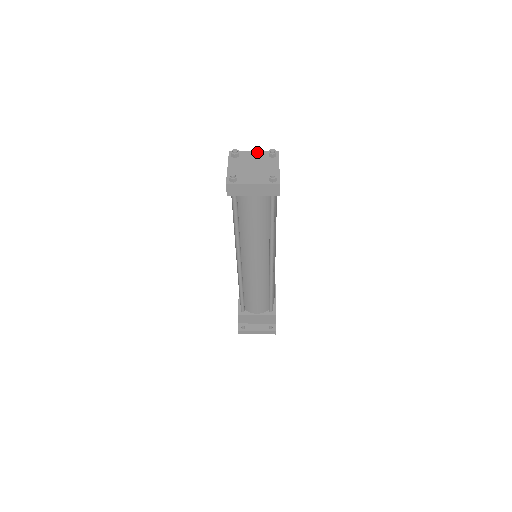
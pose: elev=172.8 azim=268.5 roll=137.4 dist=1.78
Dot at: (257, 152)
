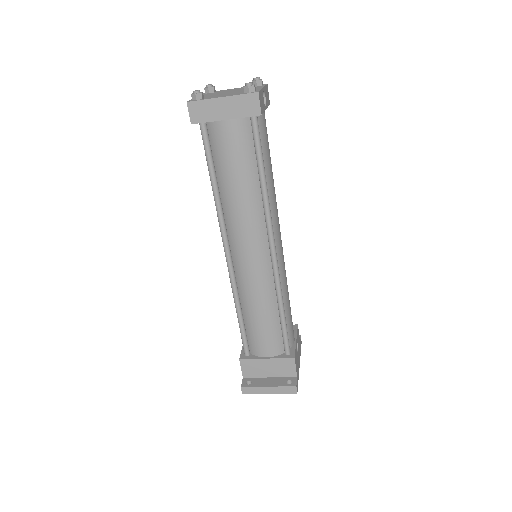
Dot at: (239, 88)
